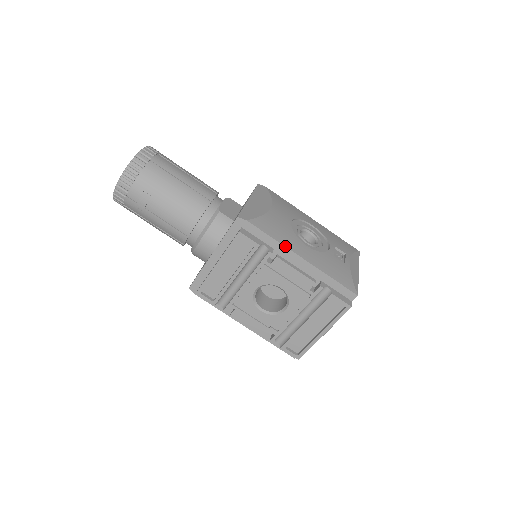
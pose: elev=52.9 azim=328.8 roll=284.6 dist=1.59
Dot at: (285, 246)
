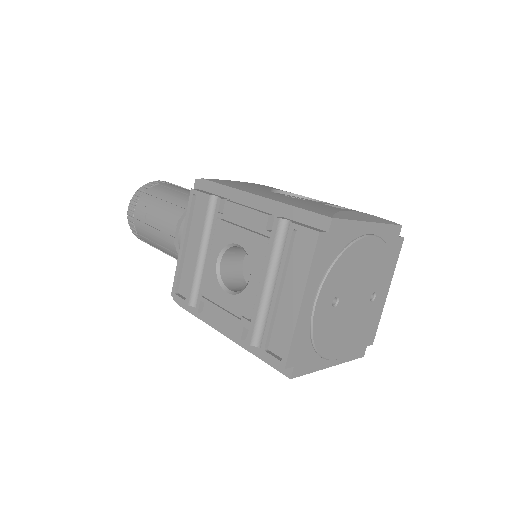
Dot at: (239, 189)
